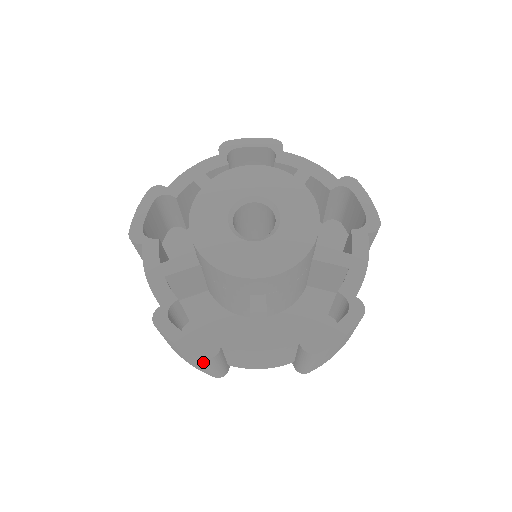
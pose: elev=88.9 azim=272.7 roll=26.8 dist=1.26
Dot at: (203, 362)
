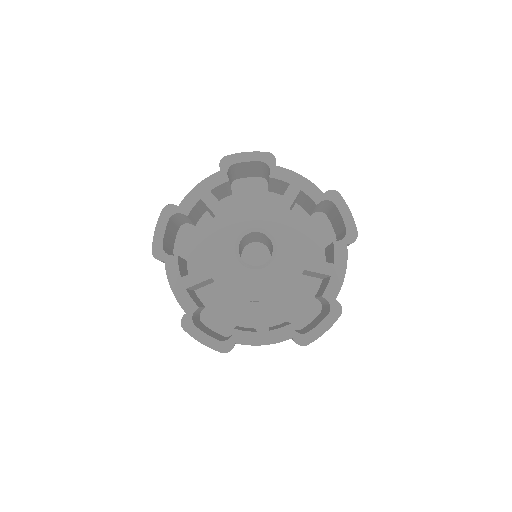
Dot at: occluded
